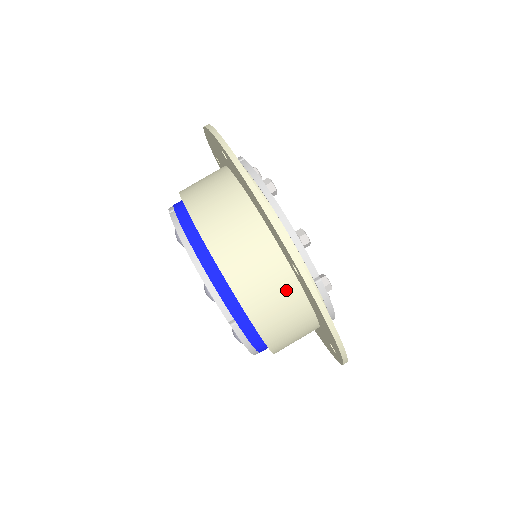
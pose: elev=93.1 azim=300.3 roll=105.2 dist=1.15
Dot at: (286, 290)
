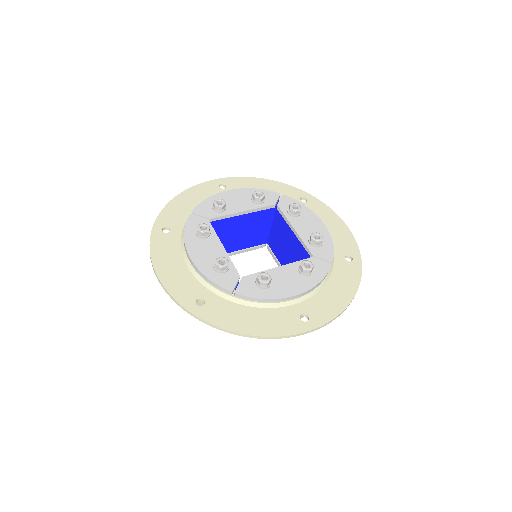
Dot at: occluded
